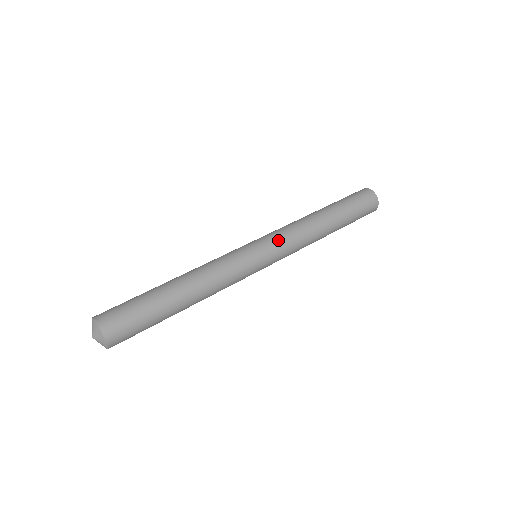
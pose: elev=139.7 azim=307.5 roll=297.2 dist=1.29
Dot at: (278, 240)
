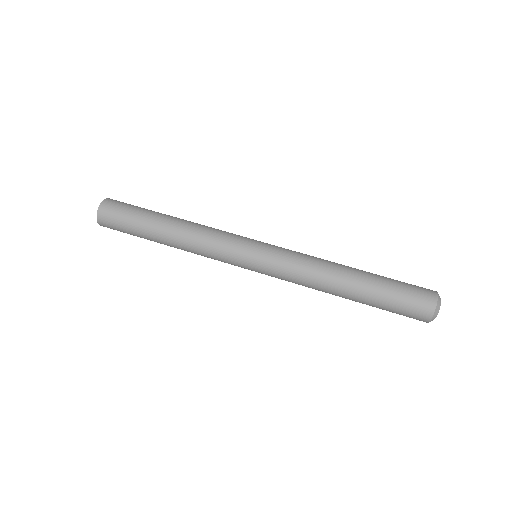
Dot at: (274, 273)
